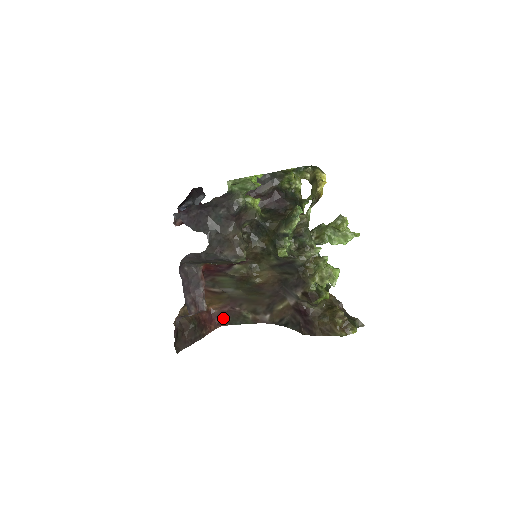
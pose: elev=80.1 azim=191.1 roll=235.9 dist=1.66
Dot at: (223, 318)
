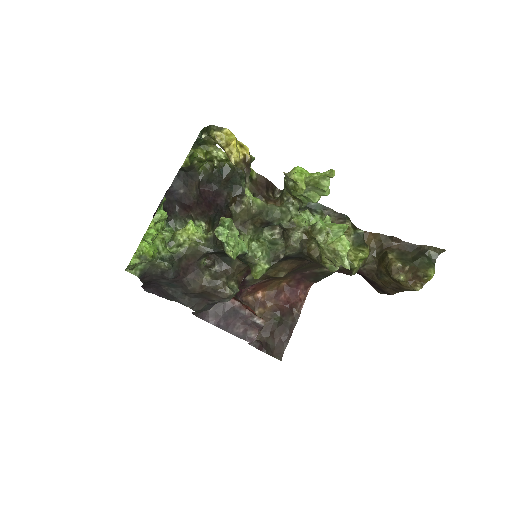
Dot at: (305, 282)
